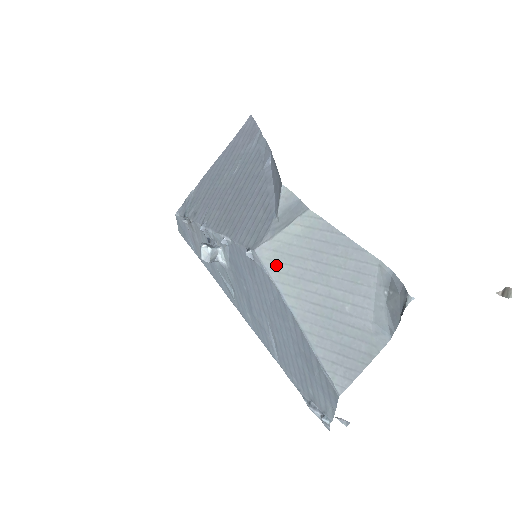
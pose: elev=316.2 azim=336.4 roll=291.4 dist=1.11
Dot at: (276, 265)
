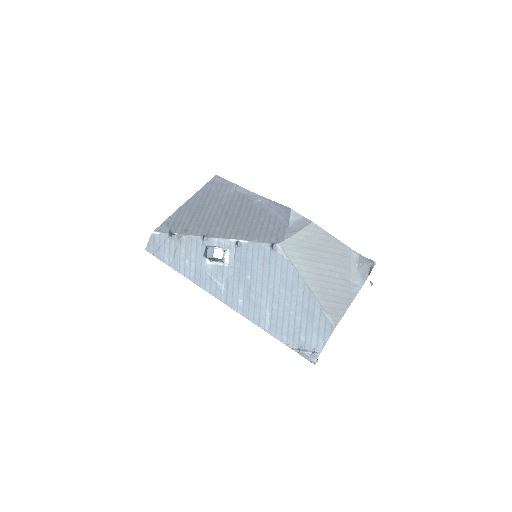
Dot at: (293, 253)
